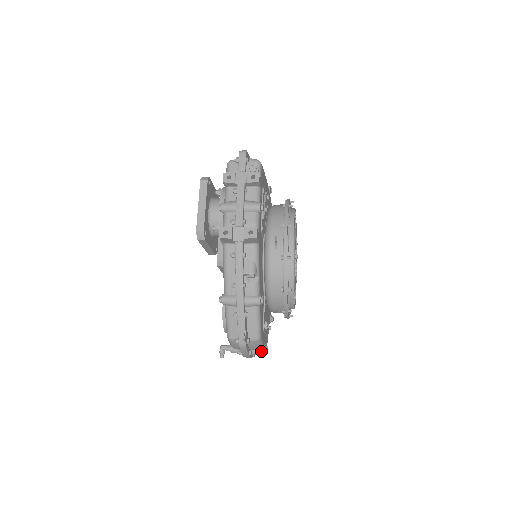
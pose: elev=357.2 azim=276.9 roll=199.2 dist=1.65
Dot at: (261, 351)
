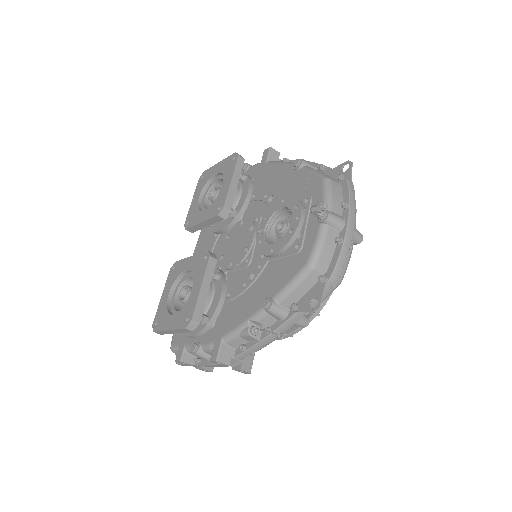
Dot at: (357, 230)
